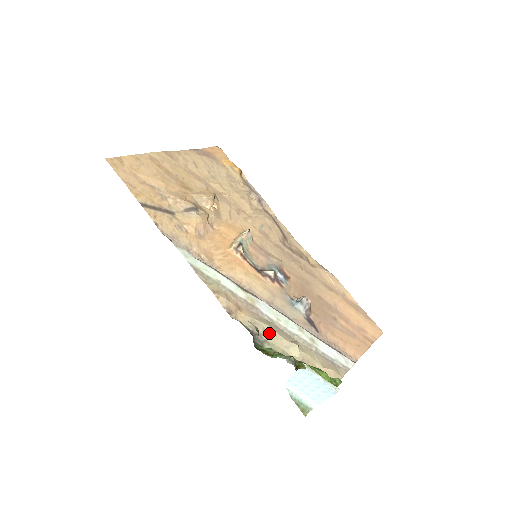
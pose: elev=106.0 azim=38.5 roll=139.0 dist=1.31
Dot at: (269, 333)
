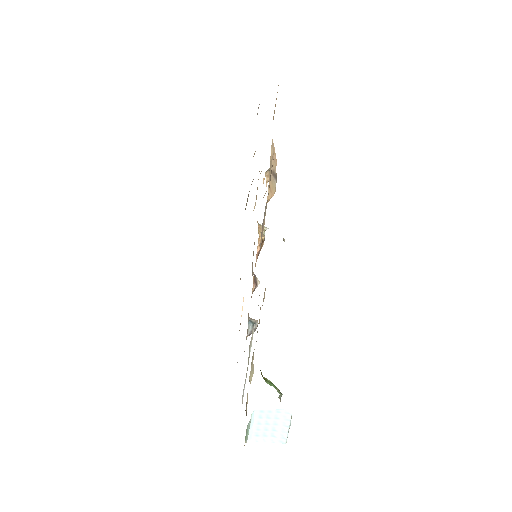
Dot at: occluded
